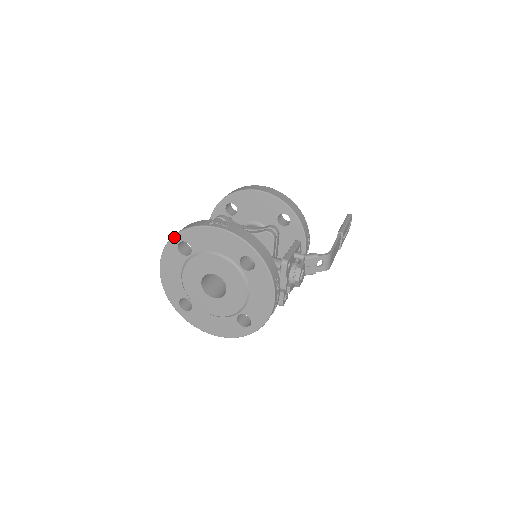
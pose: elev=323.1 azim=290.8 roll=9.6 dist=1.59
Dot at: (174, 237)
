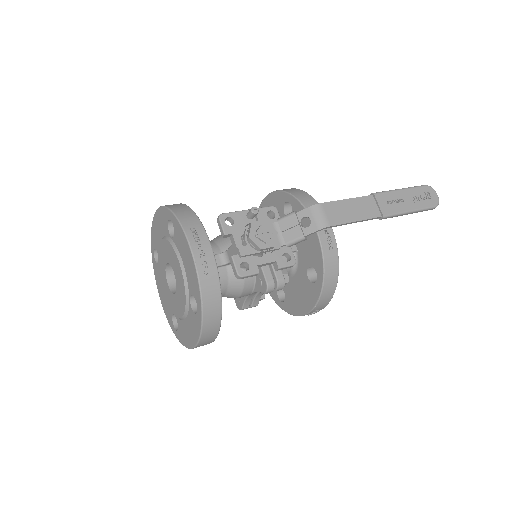
Dot at: (151, 251)
